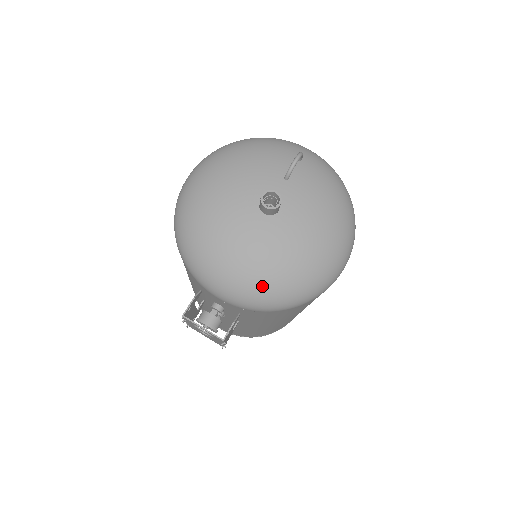
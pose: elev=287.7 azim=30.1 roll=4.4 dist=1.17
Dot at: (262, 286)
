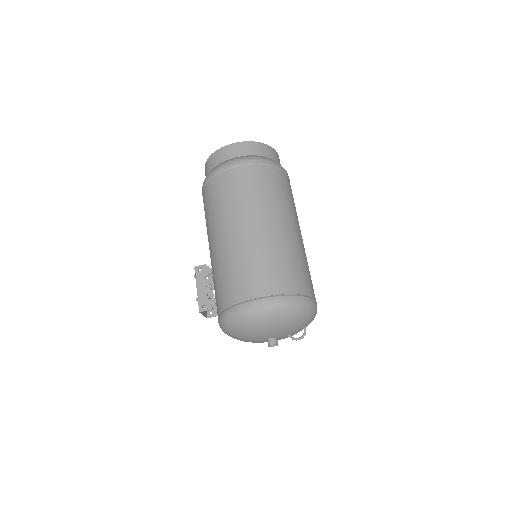
Dot at: occluded
